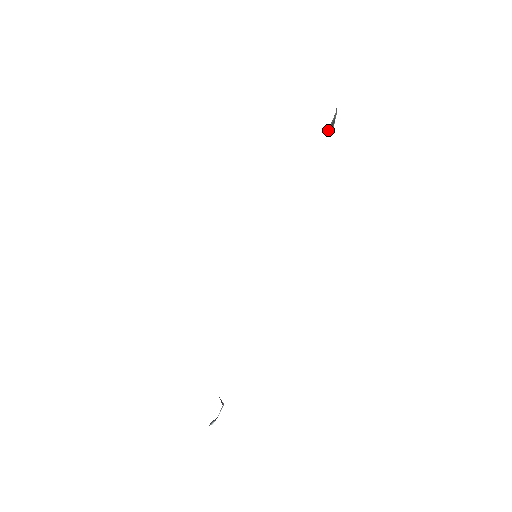
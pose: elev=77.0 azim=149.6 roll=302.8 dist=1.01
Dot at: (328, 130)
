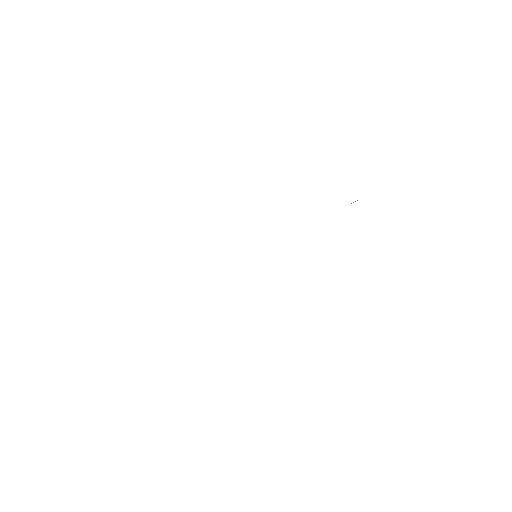
Dot at: occluded
